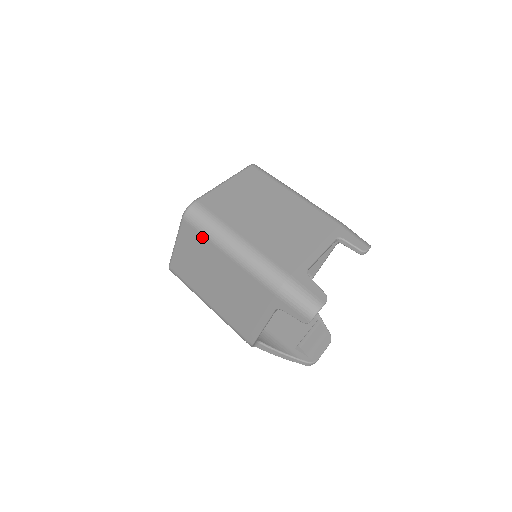
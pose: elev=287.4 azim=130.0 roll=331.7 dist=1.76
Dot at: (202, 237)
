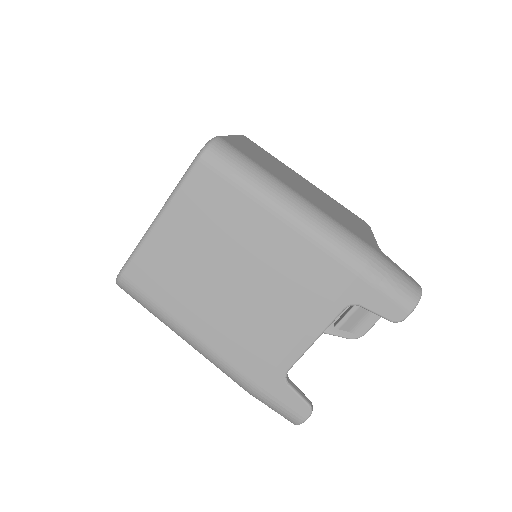
Dot at: occluded
